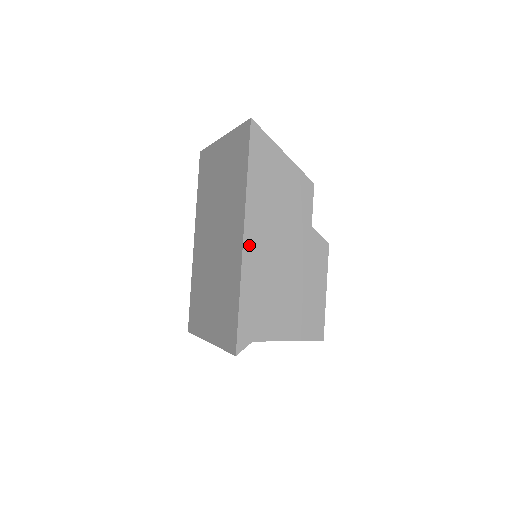
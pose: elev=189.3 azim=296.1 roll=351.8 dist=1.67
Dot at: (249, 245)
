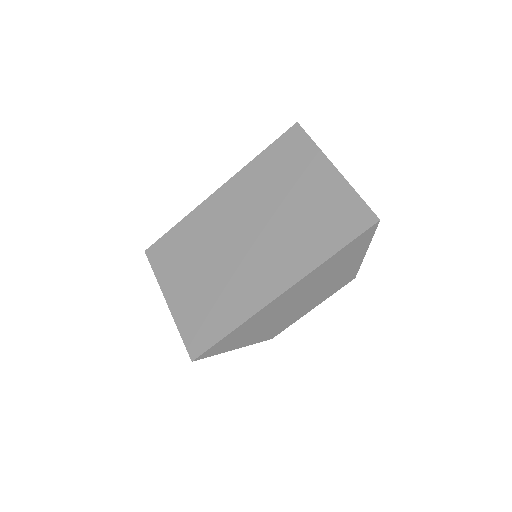
Dot at: (277, 301)
